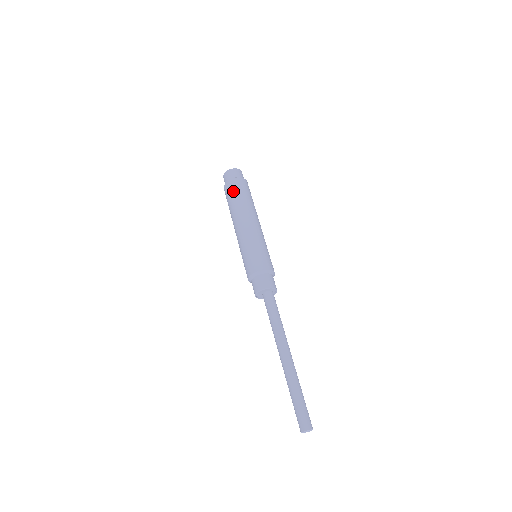
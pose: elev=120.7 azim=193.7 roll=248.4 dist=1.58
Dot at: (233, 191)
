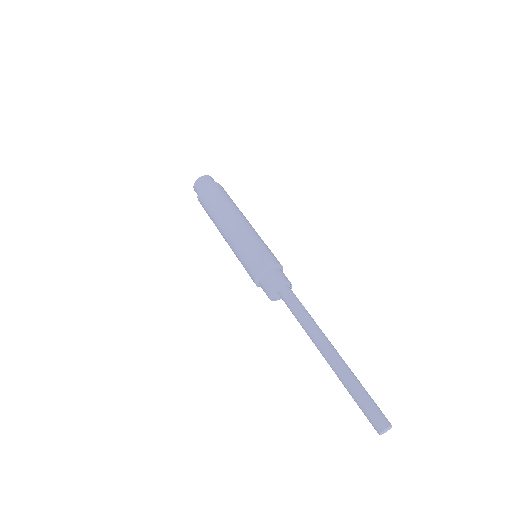
Dot at: (205, 203)
